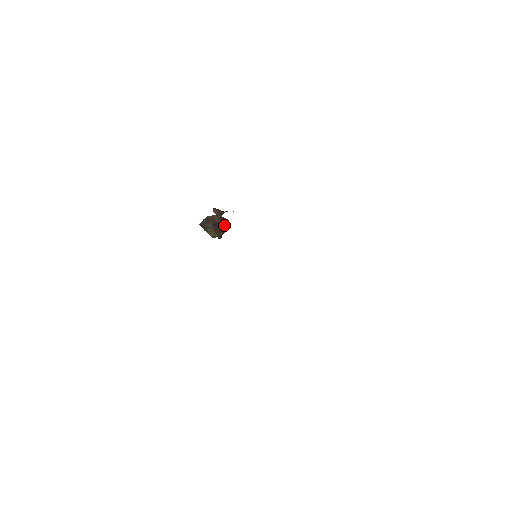
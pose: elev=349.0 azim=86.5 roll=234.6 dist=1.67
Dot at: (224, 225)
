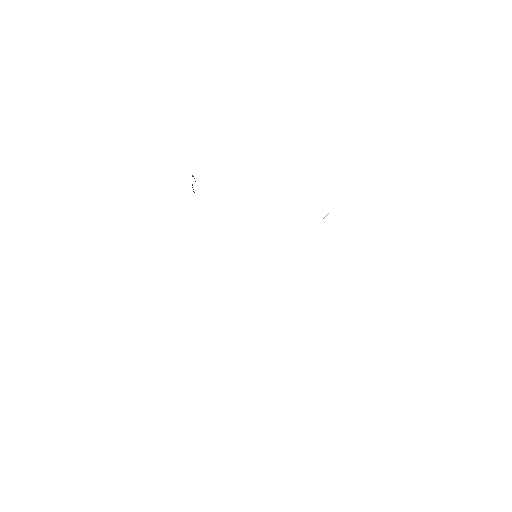
Dot at: occluded
